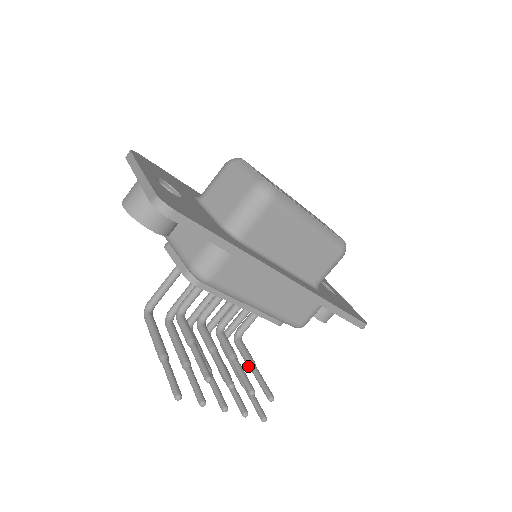
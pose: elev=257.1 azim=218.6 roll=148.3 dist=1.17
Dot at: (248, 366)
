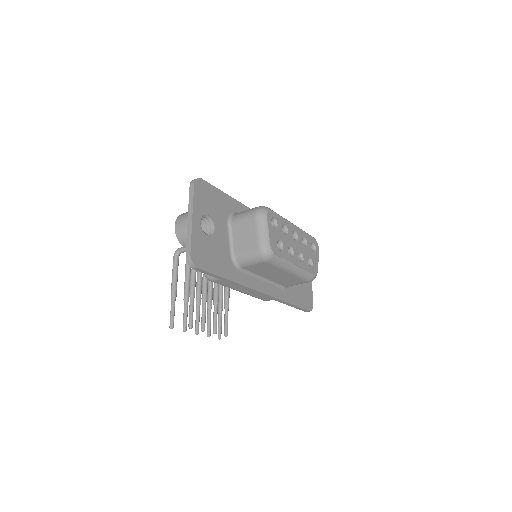
Dot at: (224, 307)
